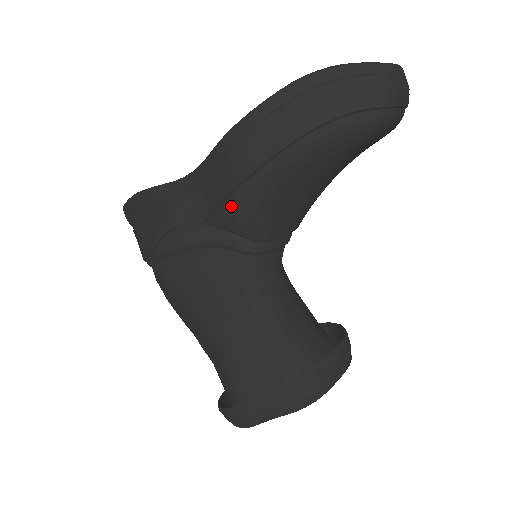
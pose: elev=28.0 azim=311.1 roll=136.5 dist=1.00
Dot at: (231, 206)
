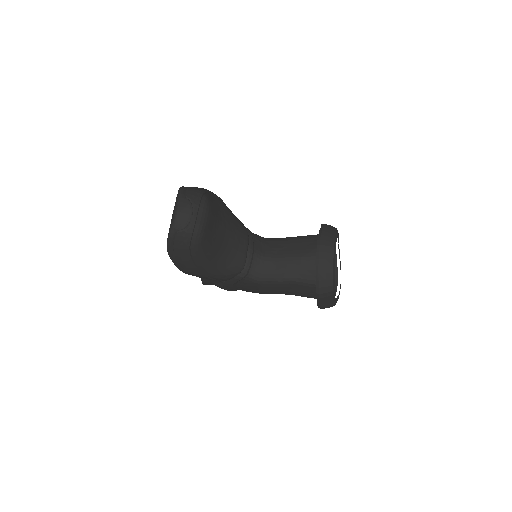
Dot at: (218, 279)
